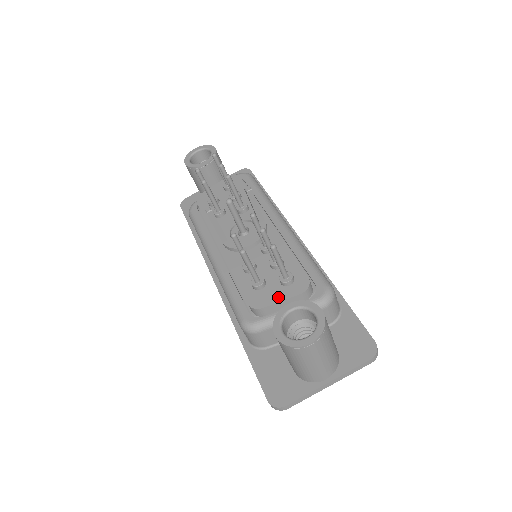
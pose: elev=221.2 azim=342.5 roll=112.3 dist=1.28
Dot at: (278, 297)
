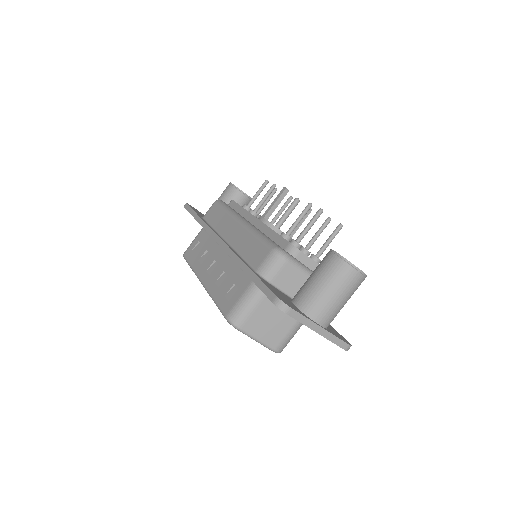
Dot at: occluded
